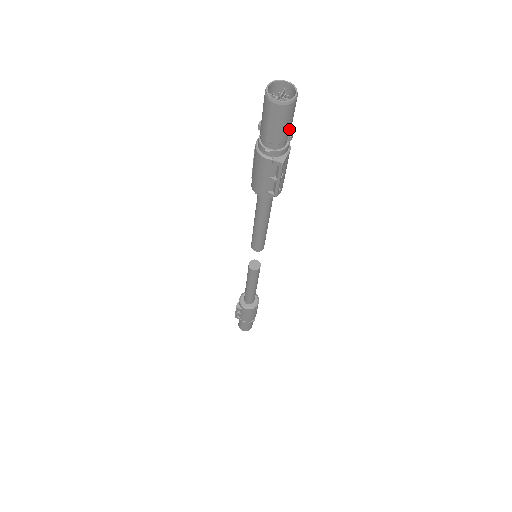
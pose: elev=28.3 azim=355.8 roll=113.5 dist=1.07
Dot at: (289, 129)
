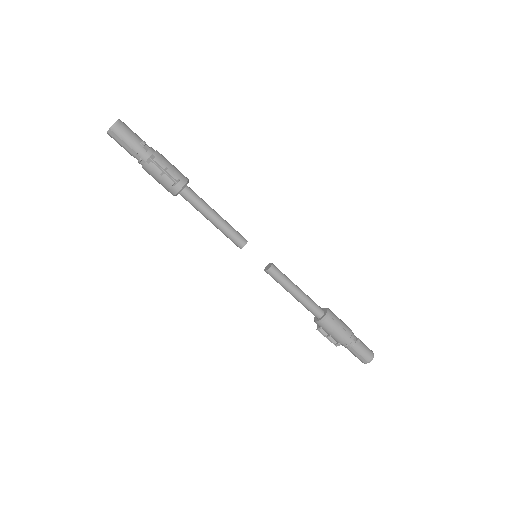
Dot at: (136, 139)
